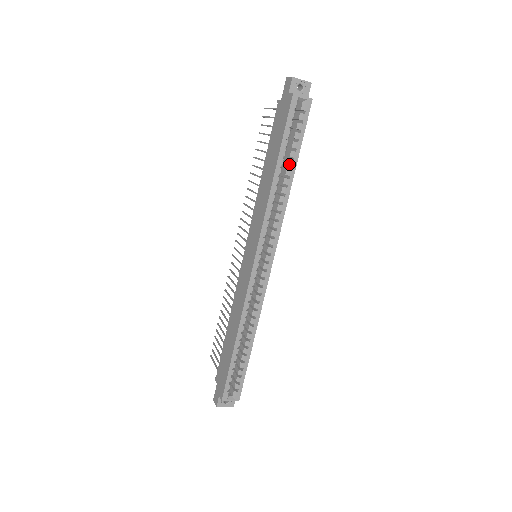
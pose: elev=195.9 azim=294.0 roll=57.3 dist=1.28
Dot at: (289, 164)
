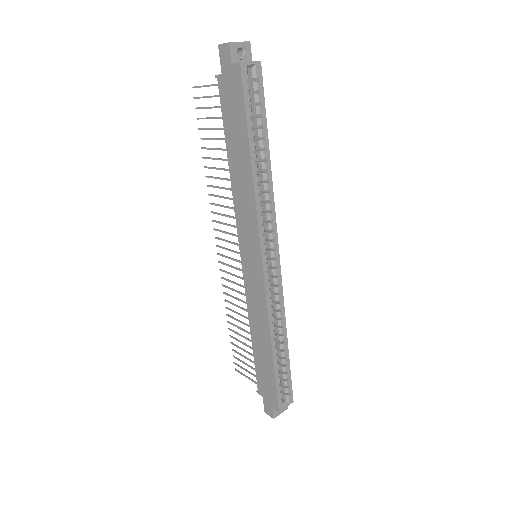
Dot at: (261, 145)
